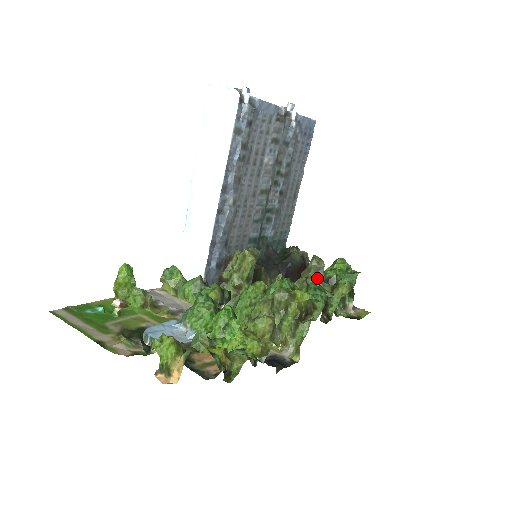
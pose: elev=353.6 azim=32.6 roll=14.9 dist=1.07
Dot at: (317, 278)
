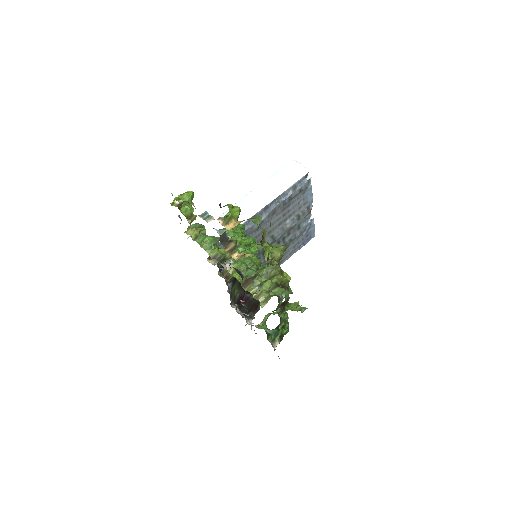
Dot at: occluded
